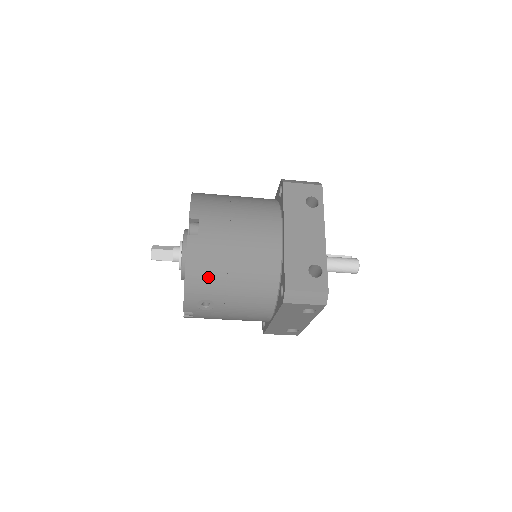
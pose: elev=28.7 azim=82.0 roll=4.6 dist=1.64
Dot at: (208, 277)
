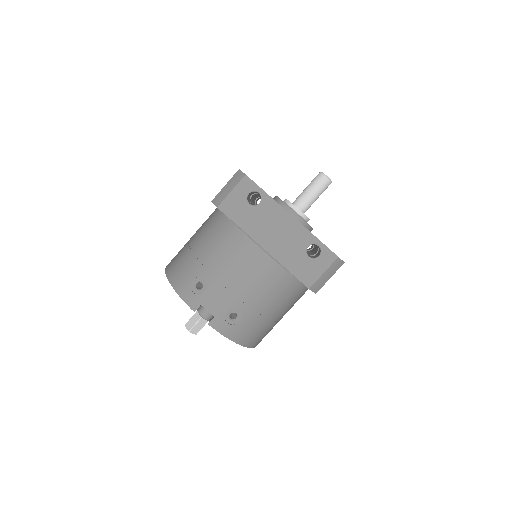
Dot at: (182, 265)
